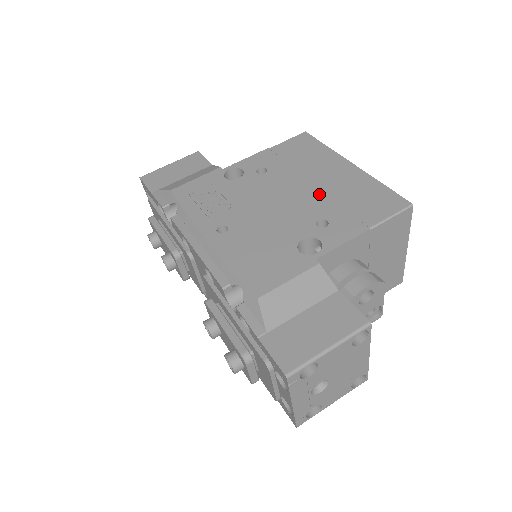
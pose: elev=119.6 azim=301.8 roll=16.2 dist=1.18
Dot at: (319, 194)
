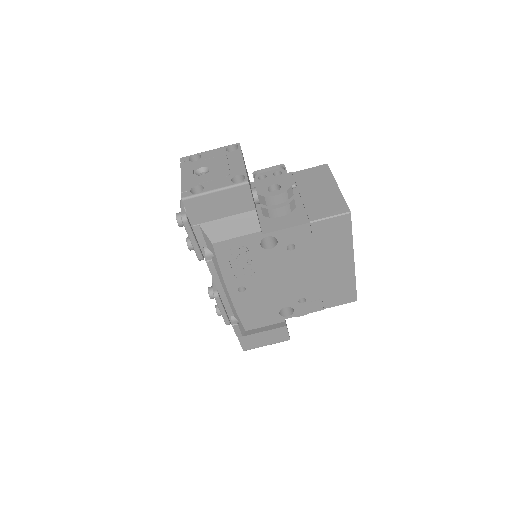
Dot at: (315, 280)
